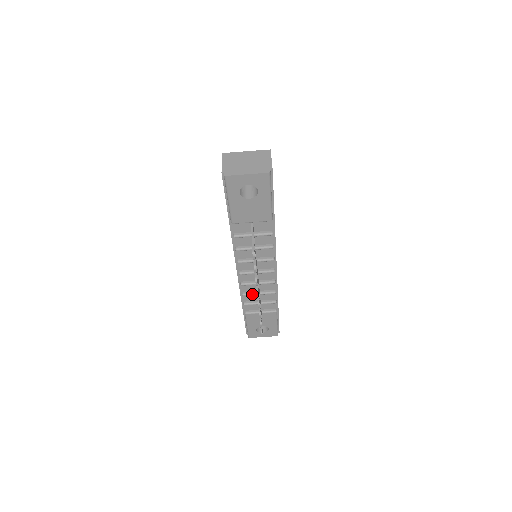
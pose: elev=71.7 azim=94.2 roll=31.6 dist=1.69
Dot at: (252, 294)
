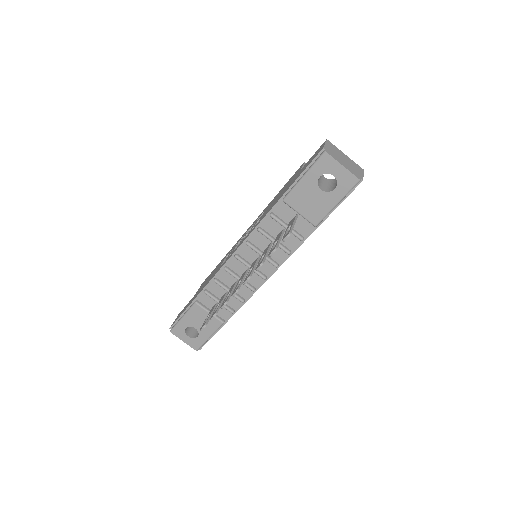
Dot at: (223, 286)
